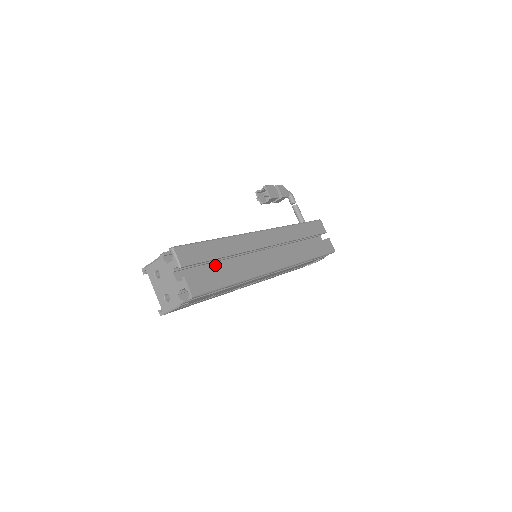
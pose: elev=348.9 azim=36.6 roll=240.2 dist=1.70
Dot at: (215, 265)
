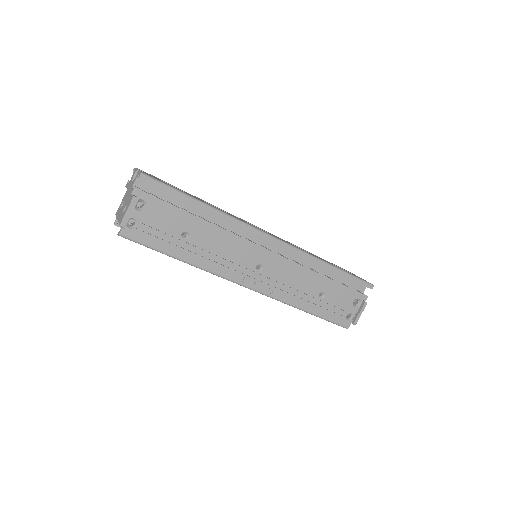
Dot at: occluded
